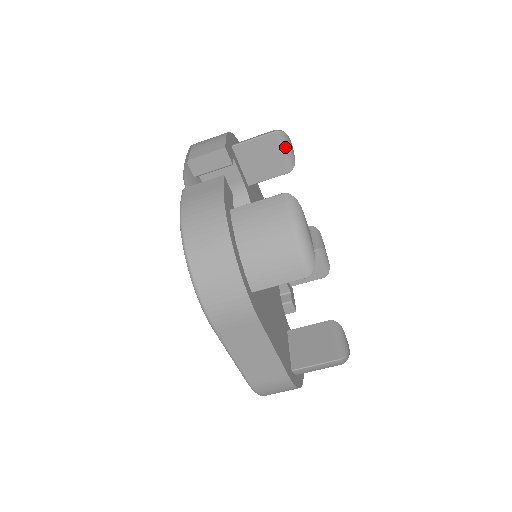
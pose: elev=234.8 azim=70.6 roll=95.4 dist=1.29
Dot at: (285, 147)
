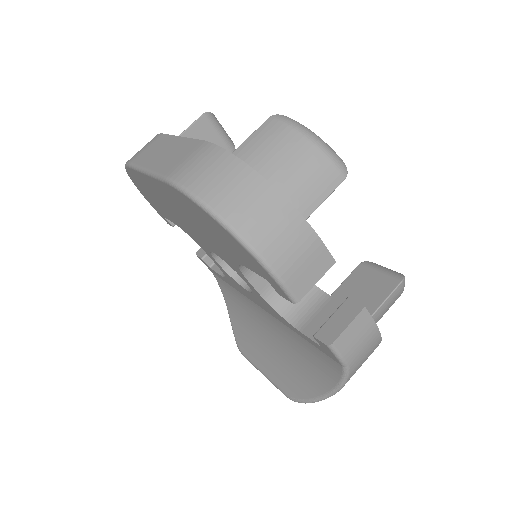
Dot at: occluded
